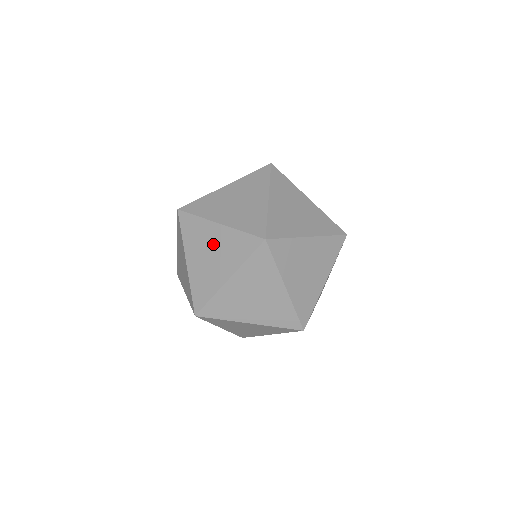
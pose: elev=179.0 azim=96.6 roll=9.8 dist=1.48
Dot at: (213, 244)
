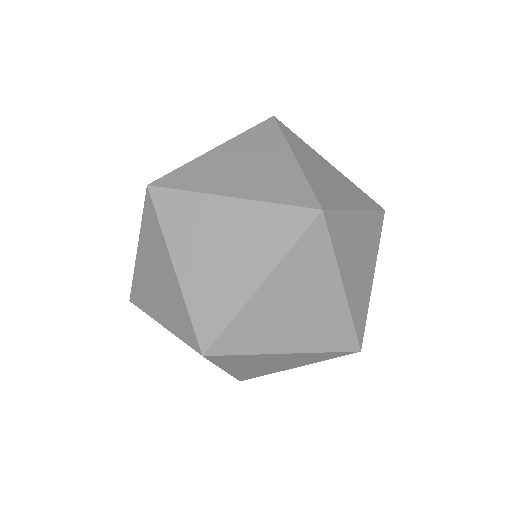
Dot at: occluded
